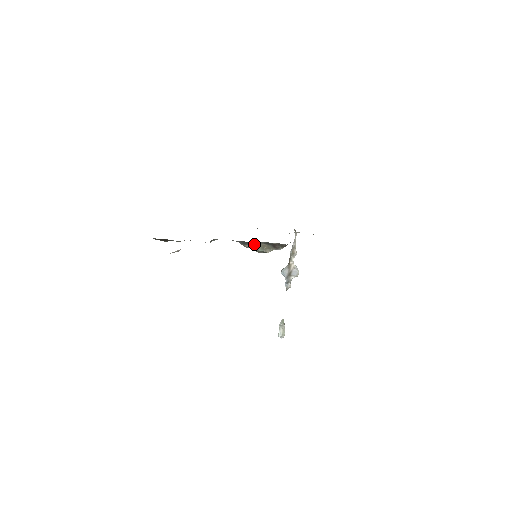
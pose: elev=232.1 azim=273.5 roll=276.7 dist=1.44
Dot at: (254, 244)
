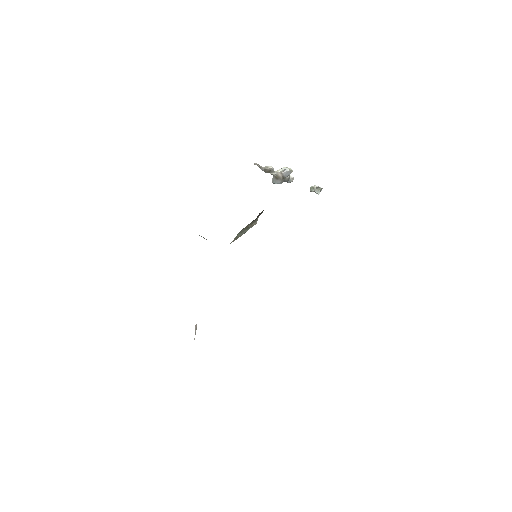
Dot at: occluded
